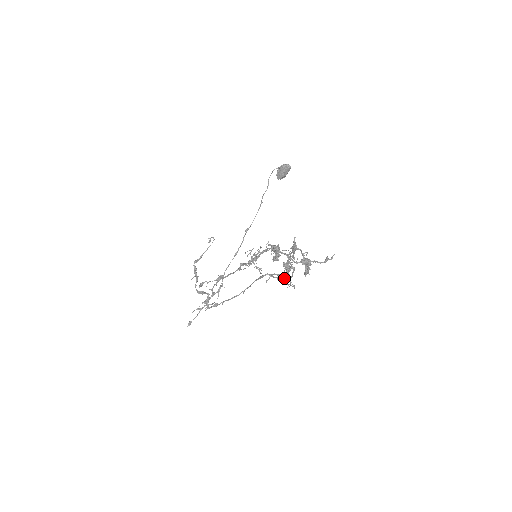
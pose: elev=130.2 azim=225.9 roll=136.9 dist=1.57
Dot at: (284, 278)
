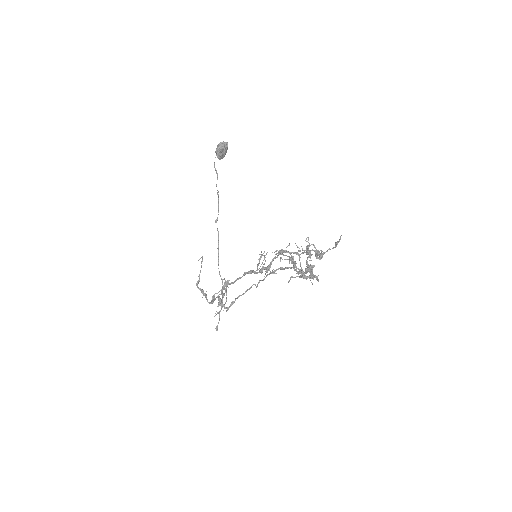
Dot at: occluded
